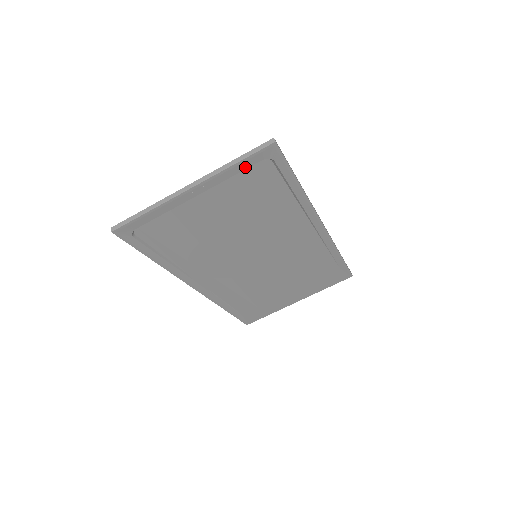
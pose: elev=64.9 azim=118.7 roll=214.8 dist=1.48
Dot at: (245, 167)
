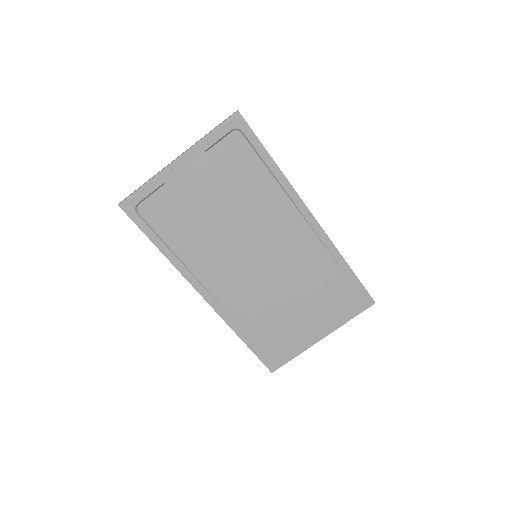
Dot at: (219, 137)
